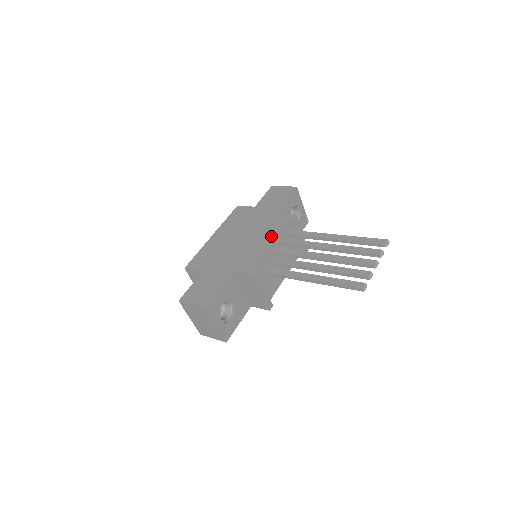
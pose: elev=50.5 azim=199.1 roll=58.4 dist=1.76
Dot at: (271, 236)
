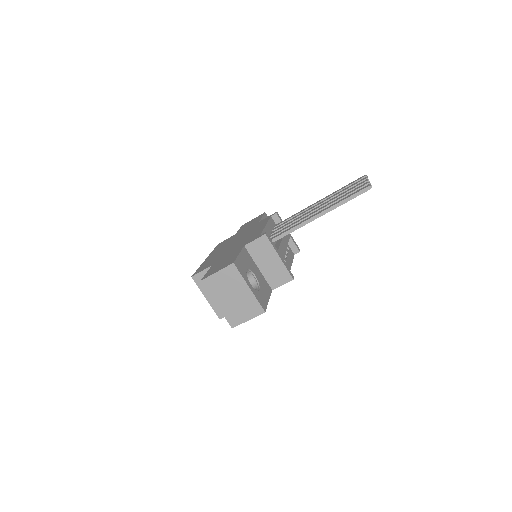
Dot at: (264, 224)
